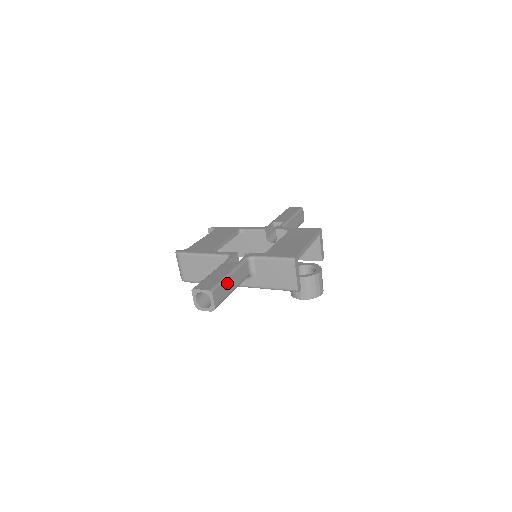
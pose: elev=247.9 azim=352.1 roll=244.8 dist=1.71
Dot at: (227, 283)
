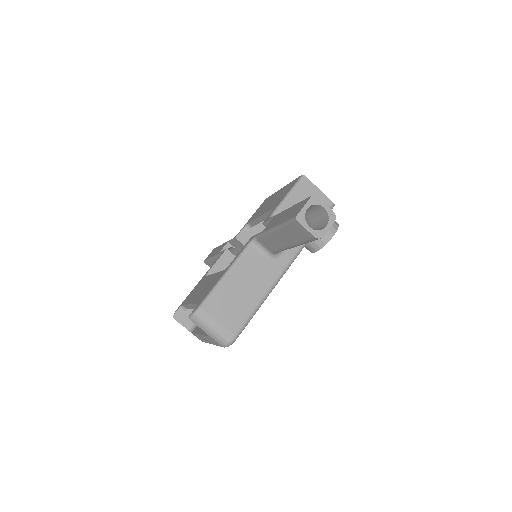
Dot at: occluded
